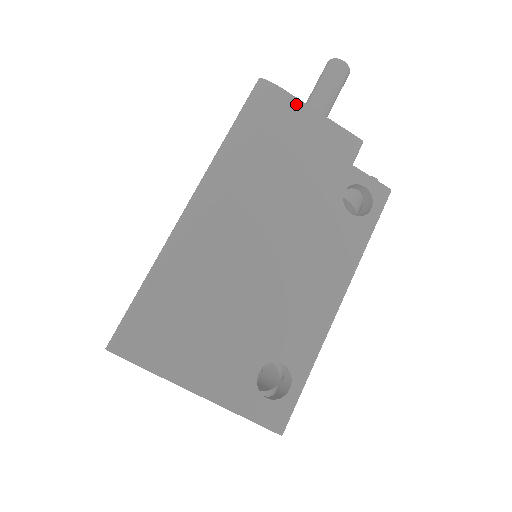
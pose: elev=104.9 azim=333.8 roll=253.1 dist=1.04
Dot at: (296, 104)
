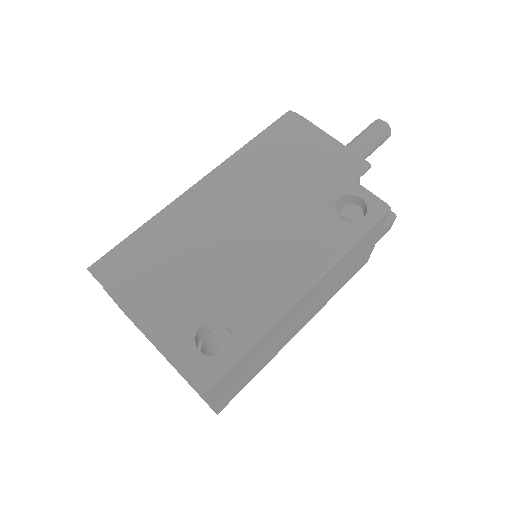
Dot at: (313, 129)
